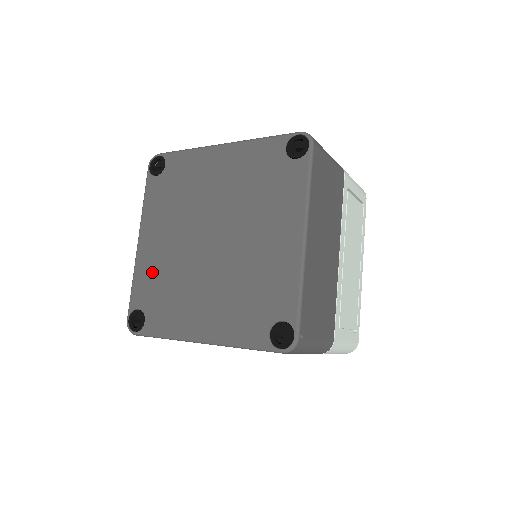
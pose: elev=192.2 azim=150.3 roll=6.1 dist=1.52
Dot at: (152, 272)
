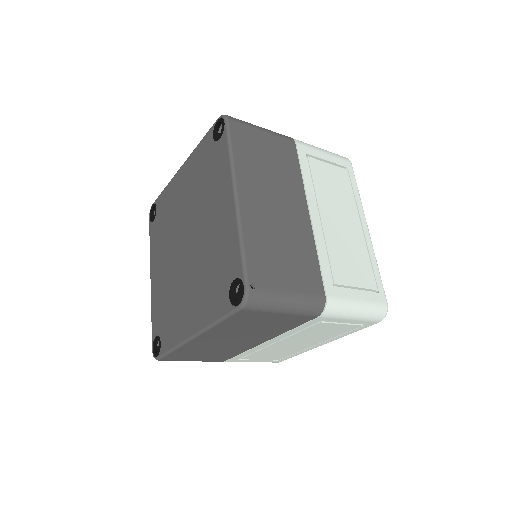
Dot at: (160, 298)
